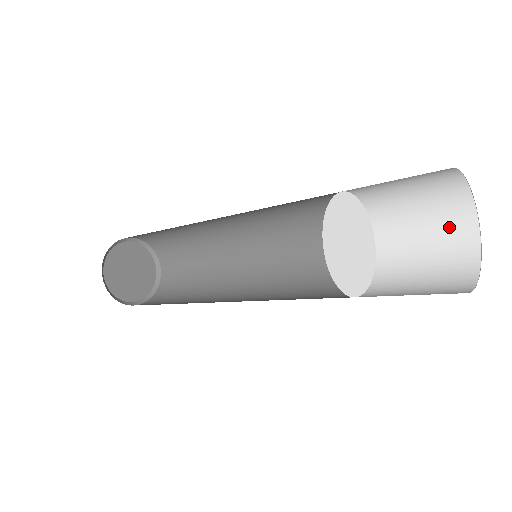
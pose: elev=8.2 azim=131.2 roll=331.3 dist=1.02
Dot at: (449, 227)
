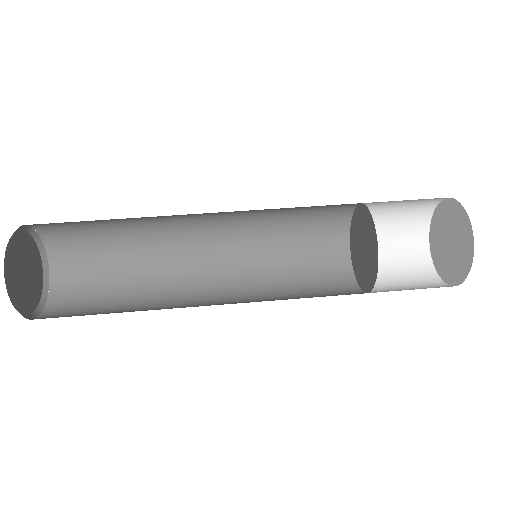
Dot at: occluded
